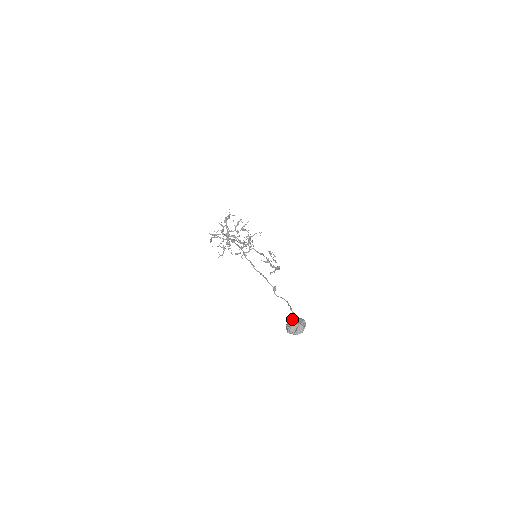
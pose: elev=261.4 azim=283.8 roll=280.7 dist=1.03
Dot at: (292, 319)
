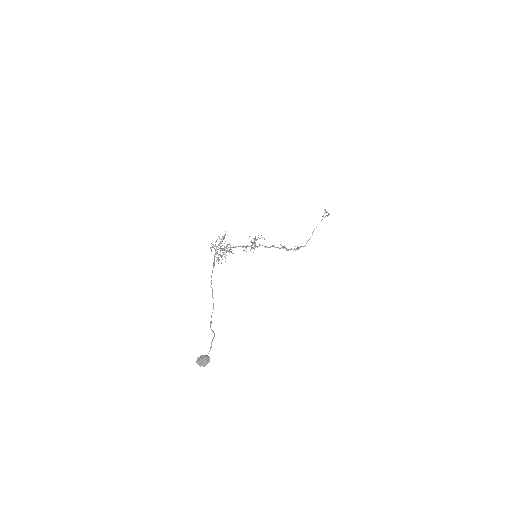
Dot at: (202, 355)
